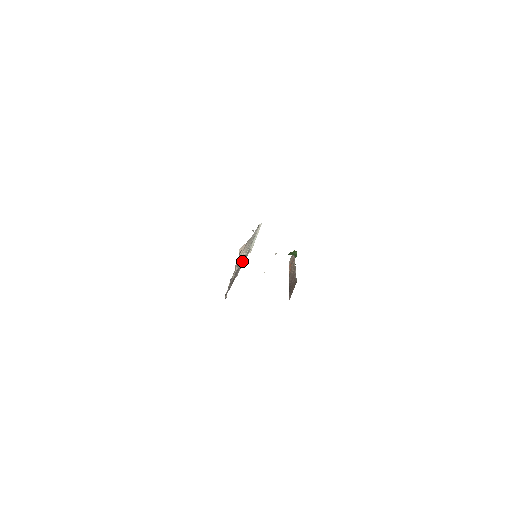
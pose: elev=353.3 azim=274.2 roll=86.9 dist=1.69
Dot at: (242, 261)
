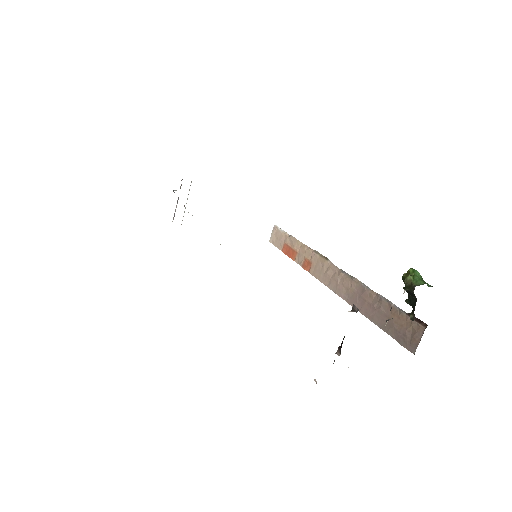
Dot at: occluded
